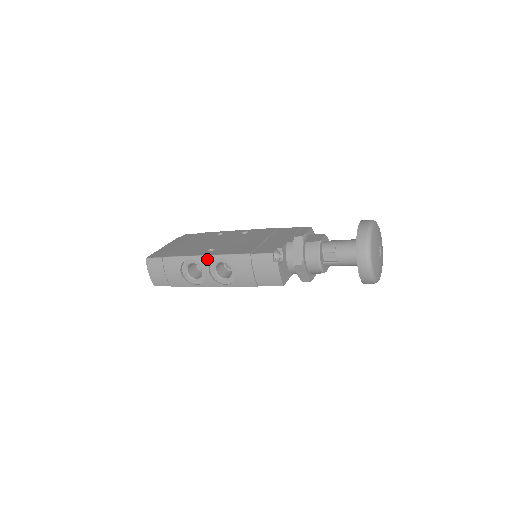
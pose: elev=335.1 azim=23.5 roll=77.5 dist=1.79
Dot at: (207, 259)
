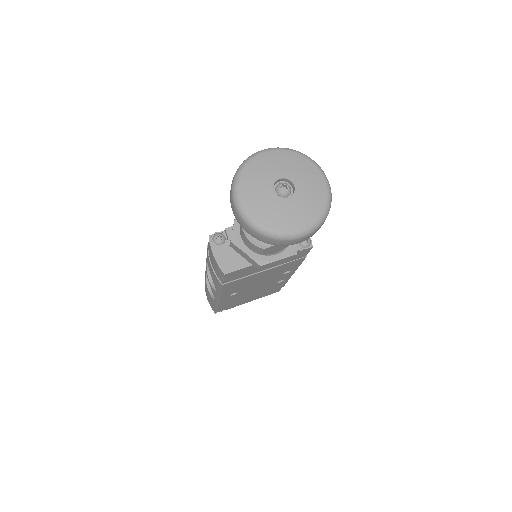
Dot at: occluded
